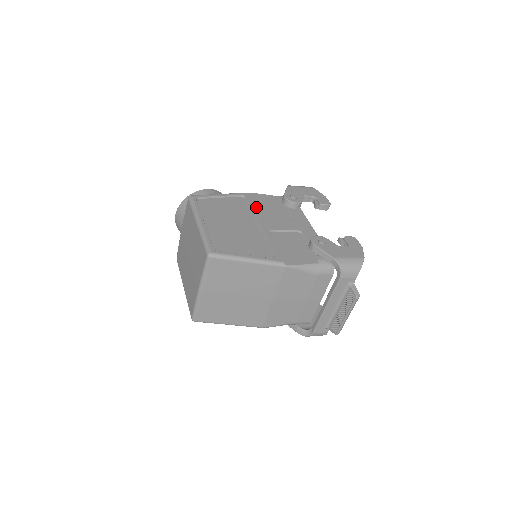
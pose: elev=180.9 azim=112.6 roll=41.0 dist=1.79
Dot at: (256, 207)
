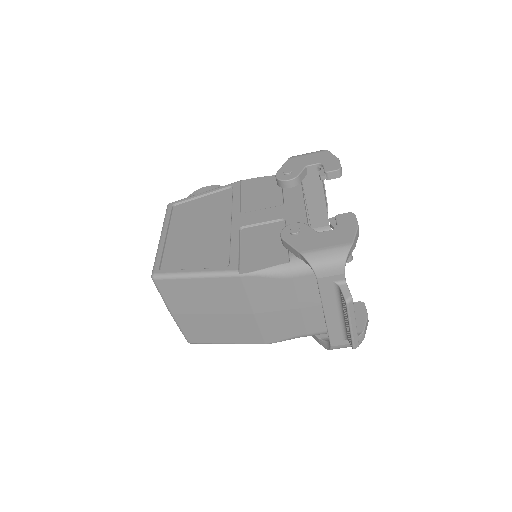
Dot at: (241, 198)
